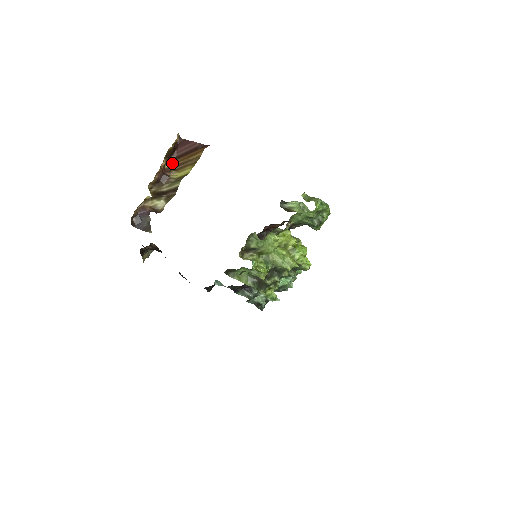
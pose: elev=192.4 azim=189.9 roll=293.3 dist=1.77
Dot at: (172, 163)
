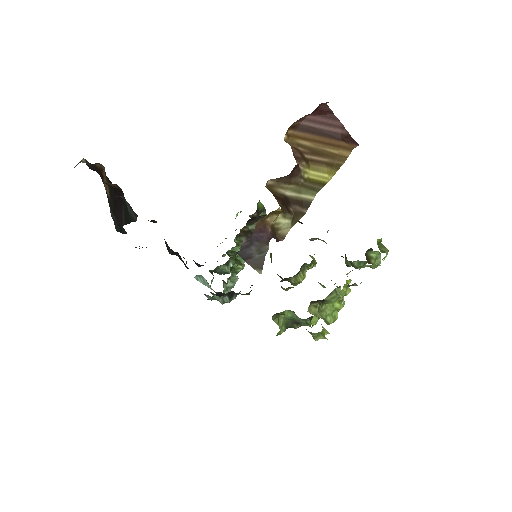
Dot at: (291, 133)
